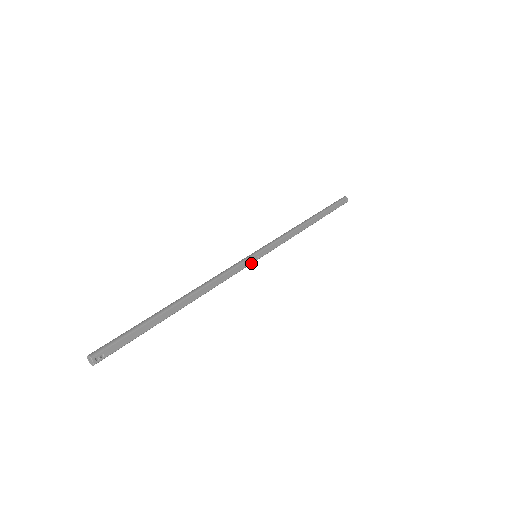
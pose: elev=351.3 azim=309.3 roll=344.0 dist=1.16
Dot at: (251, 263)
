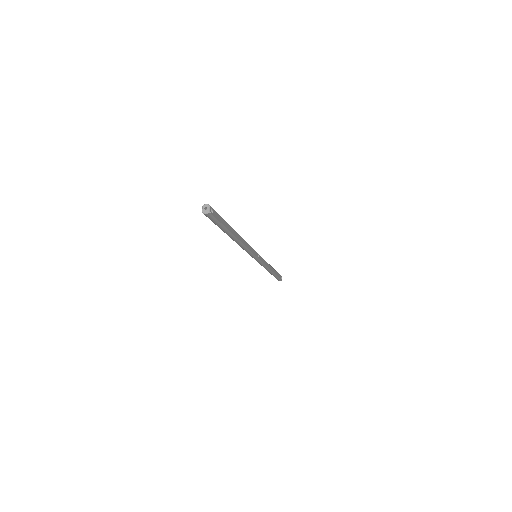
Dot at: (256, 256)
